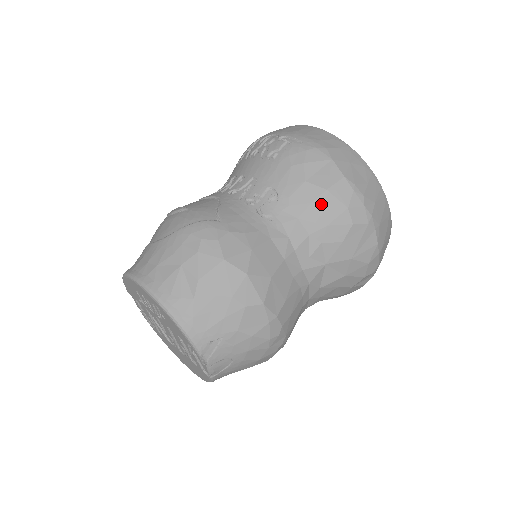
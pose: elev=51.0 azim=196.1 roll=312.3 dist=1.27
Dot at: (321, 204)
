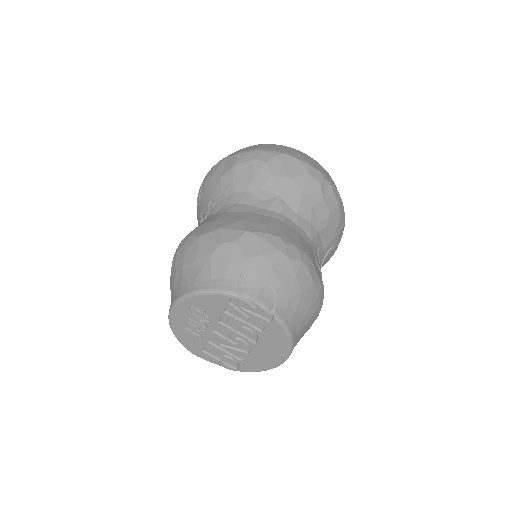
Dot at: (238, 174)
